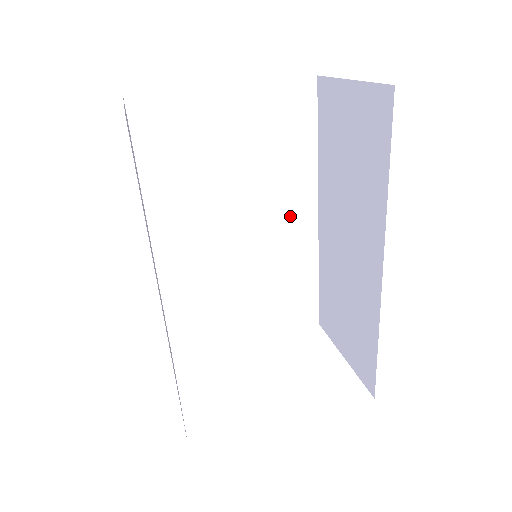
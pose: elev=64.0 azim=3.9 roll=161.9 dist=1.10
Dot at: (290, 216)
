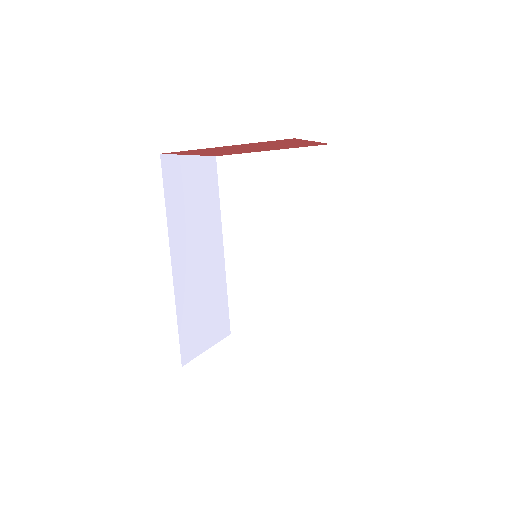
Dot at: (313, 244)
